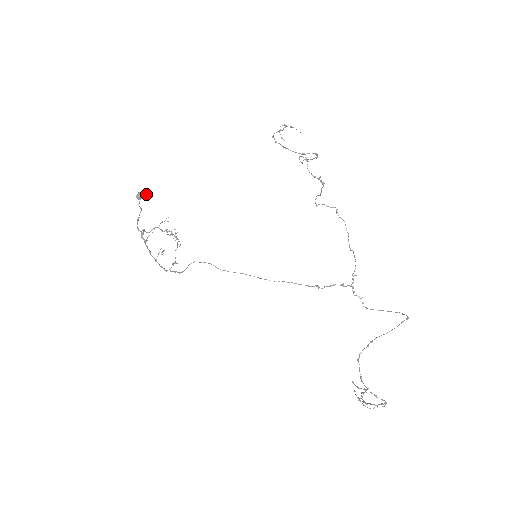
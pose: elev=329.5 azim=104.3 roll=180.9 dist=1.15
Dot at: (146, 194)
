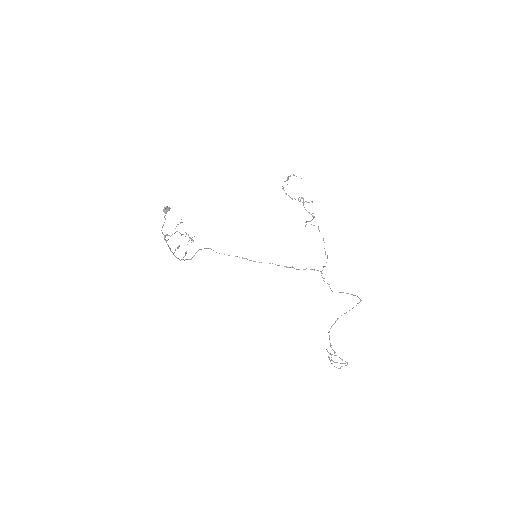
Dot at: (170, 208)
